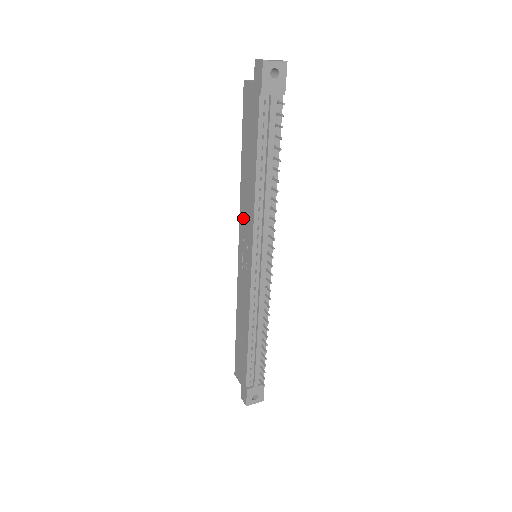
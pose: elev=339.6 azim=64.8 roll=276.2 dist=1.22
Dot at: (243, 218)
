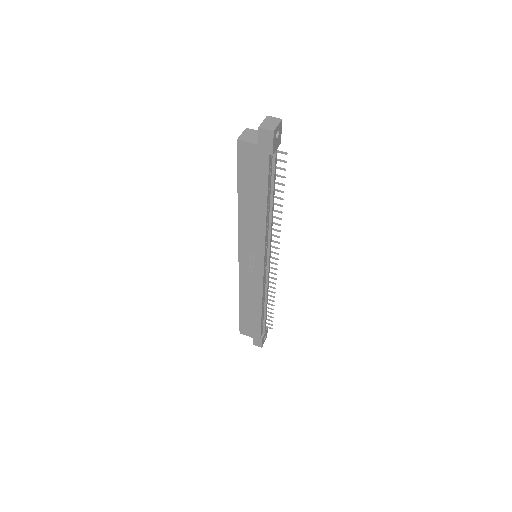
Dot at: (246, 237)
